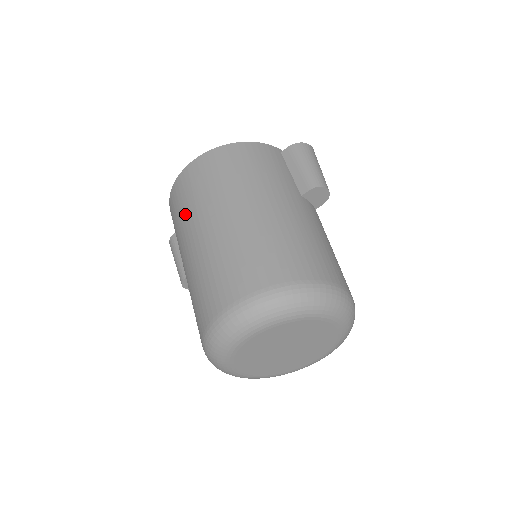
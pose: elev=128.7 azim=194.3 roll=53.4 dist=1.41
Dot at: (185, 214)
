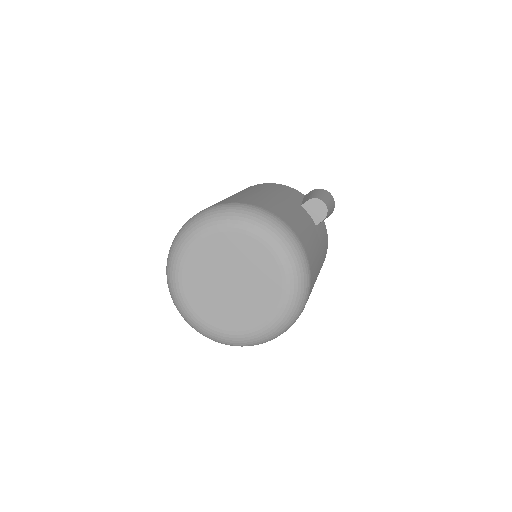
Dot at: occluded
